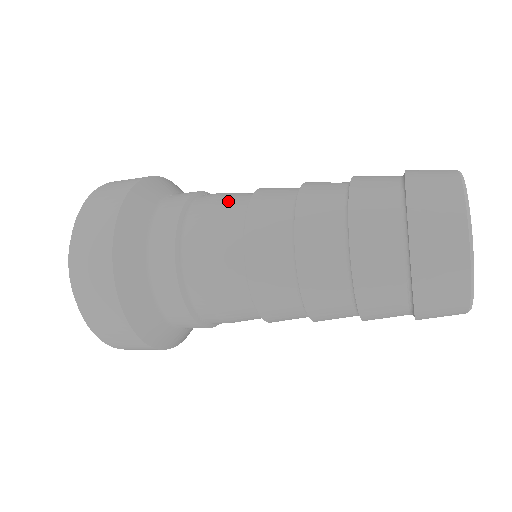
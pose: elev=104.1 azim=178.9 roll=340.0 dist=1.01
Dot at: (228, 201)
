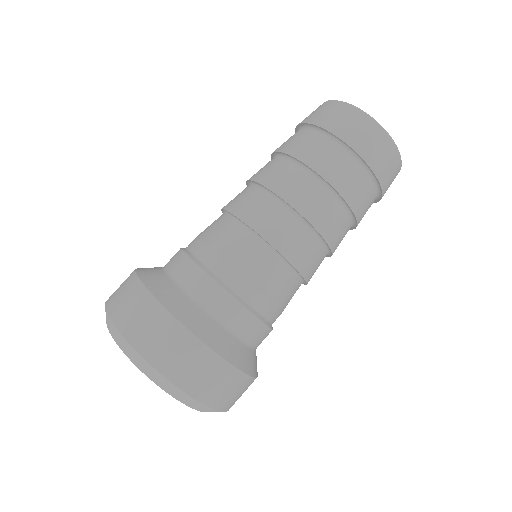
Dot at: (223, 235)
